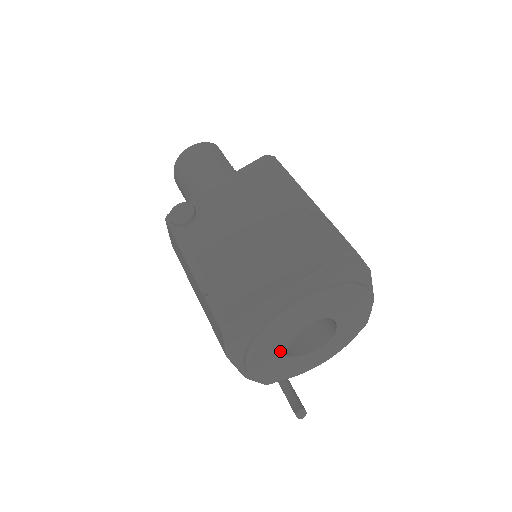
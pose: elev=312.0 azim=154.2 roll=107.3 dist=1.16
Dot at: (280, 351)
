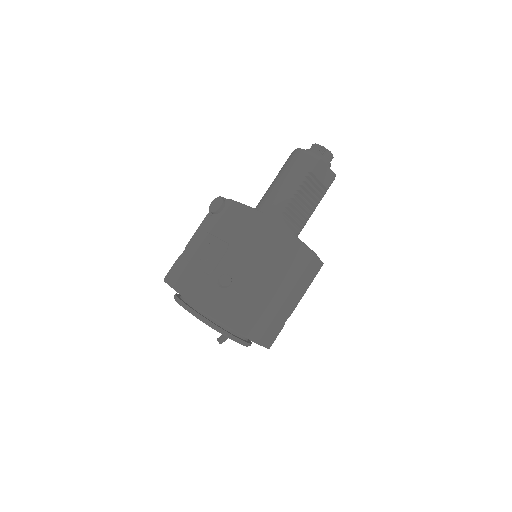
Dot at: occluded
